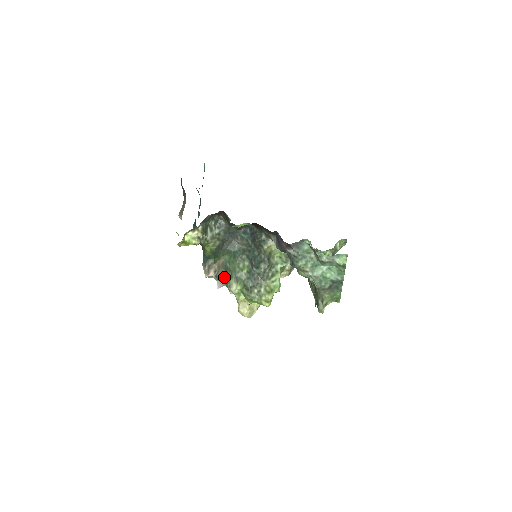
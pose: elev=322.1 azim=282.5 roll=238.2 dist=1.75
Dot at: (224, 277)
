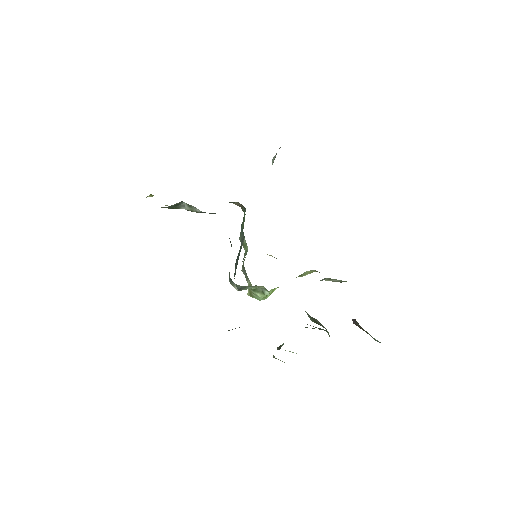
Dot at: occluded
